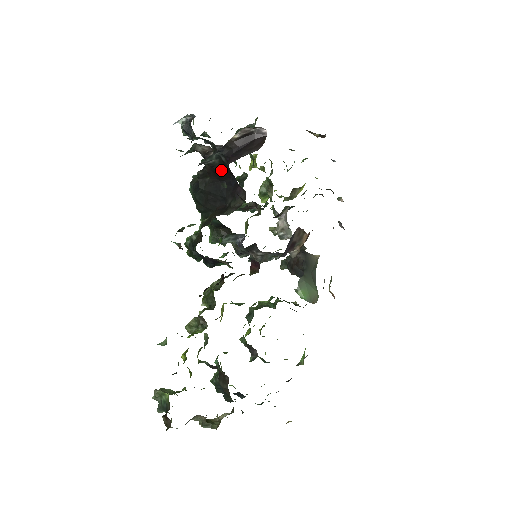
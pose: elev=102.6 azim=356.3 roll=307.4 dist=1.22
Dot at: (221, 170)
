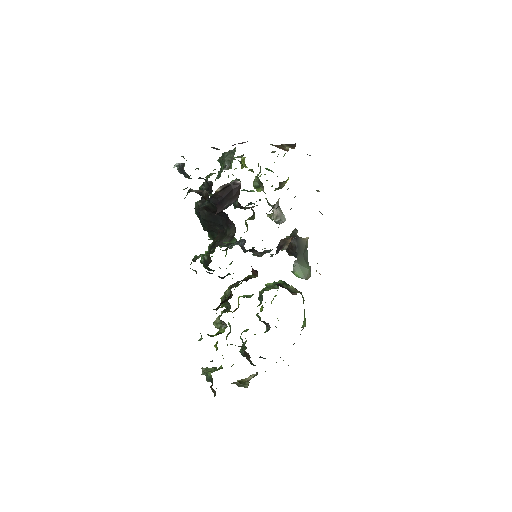
Dot at: (214, 209)
